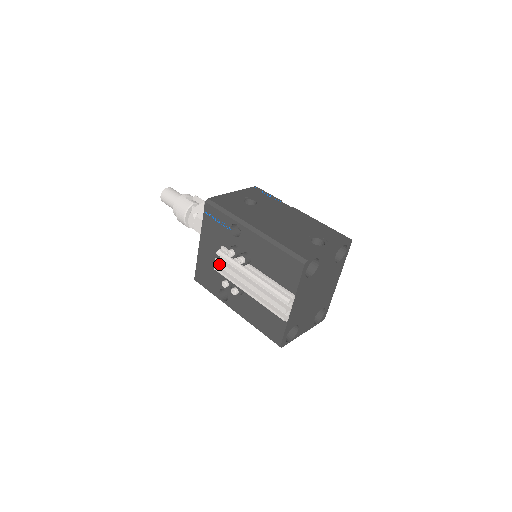
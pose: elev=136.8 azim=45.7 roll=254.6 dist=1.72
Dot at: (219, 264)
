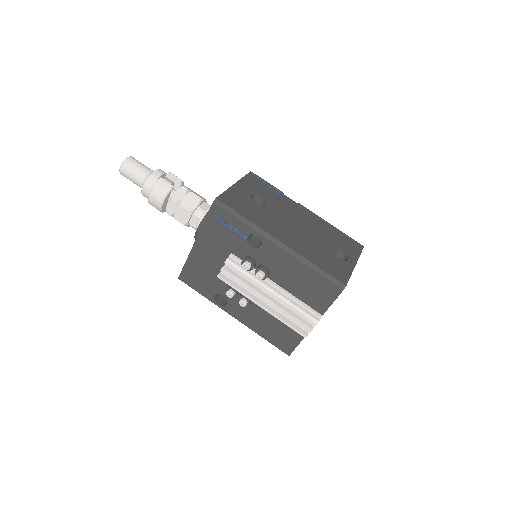
Dot at: (226, 274)
